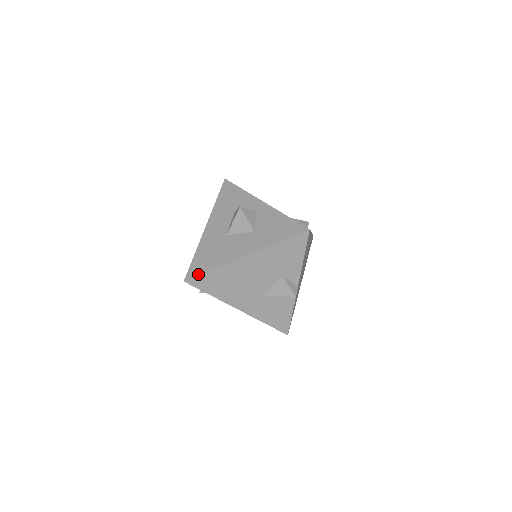
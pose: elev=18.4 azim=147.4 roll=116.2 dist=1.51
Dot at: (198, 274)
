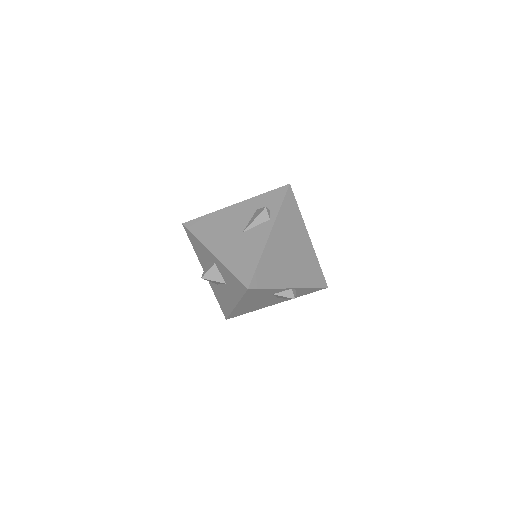
Dot at: (227, 316)
